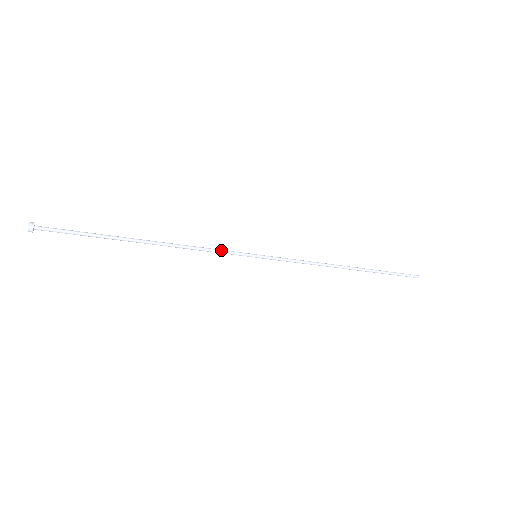
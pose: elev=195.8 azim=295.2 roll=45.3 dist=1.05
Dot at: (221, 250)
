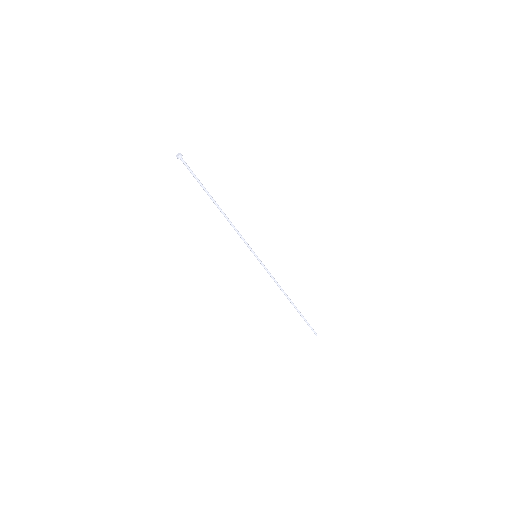
Dot at: (244, 239)
